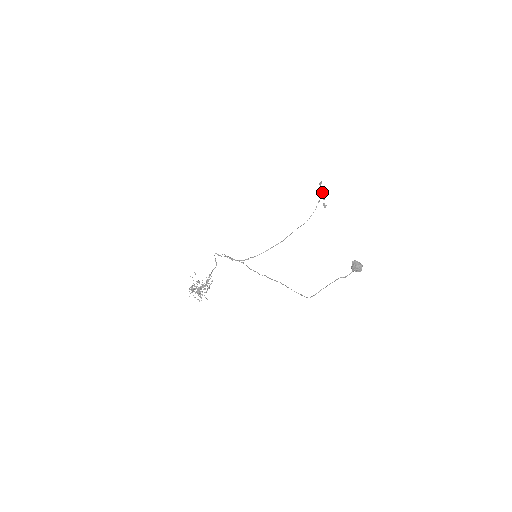
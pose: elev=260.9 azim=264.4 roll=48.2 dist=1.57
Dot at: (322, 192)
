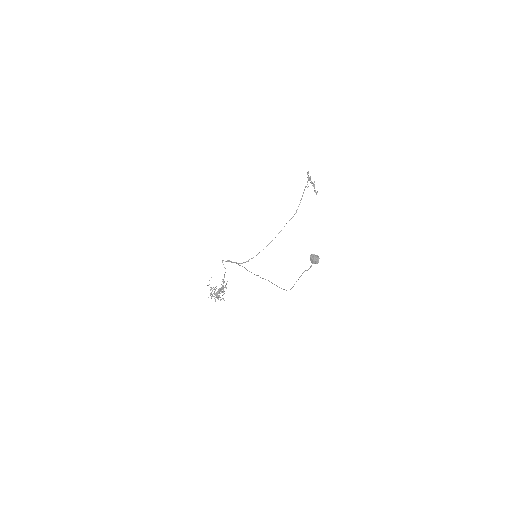
Dot at: occluded
